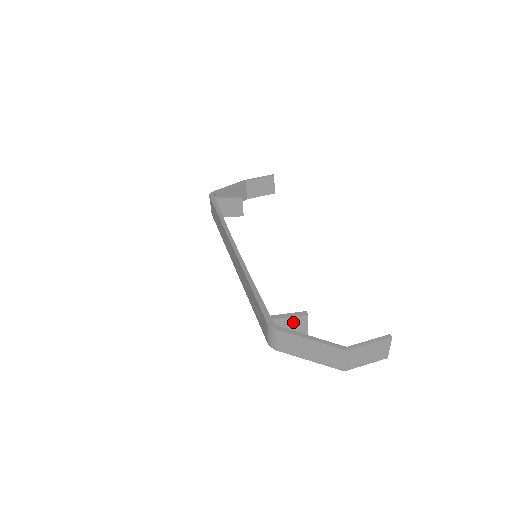
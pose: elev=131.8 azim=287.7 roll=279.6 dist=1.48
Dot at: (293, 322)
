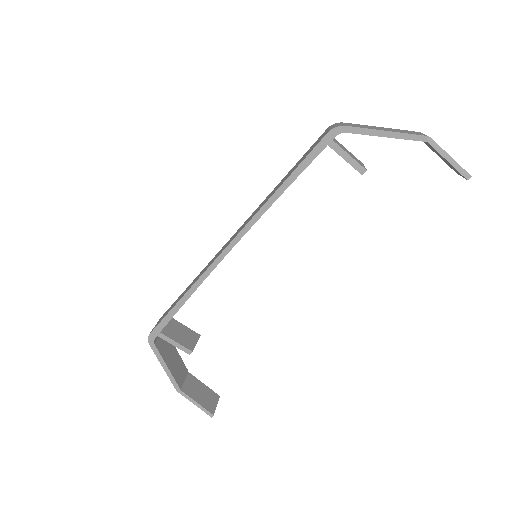
Dot at: occluded
